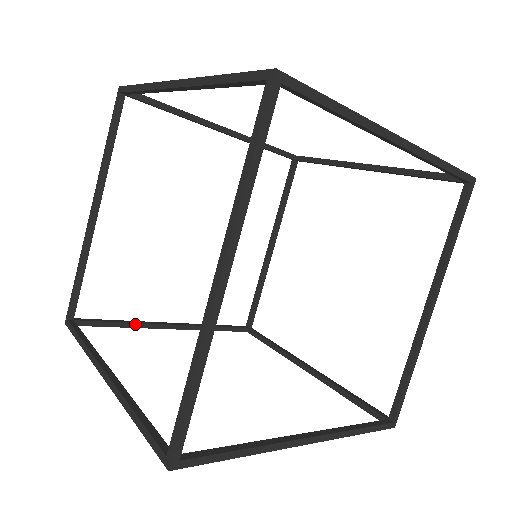
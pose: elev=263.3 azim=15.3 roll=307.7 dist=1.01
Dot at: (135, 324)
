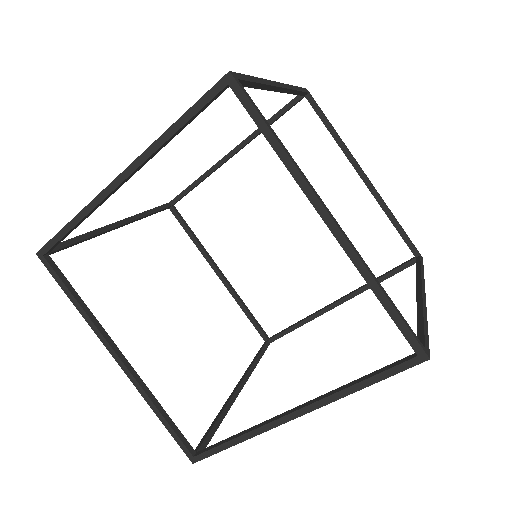
Dot at: (95, 236)
